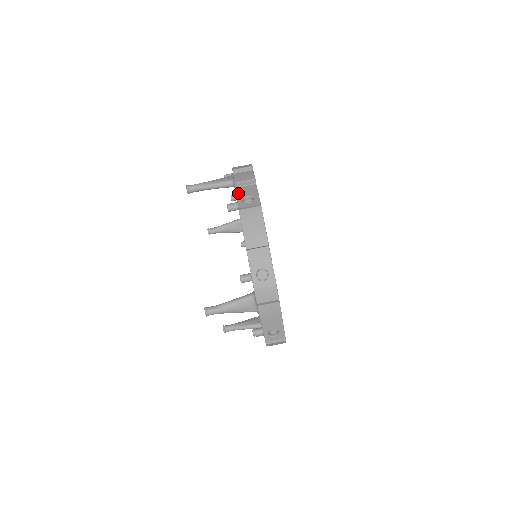
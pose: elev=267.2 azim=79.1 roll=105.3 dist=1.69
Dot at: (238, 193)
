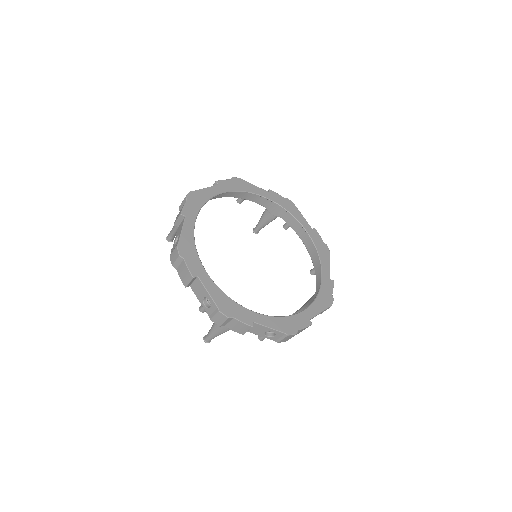
Dot at: (176, 234)
